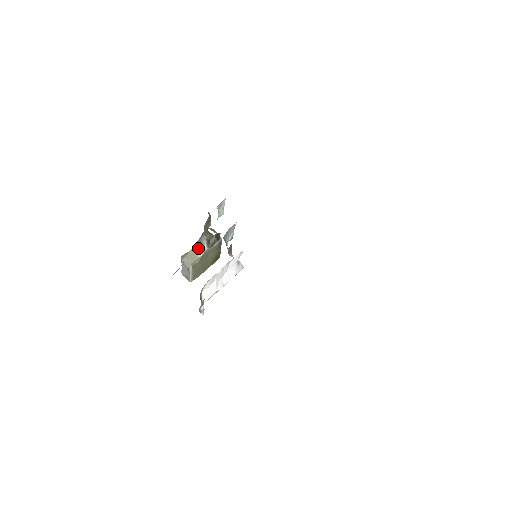
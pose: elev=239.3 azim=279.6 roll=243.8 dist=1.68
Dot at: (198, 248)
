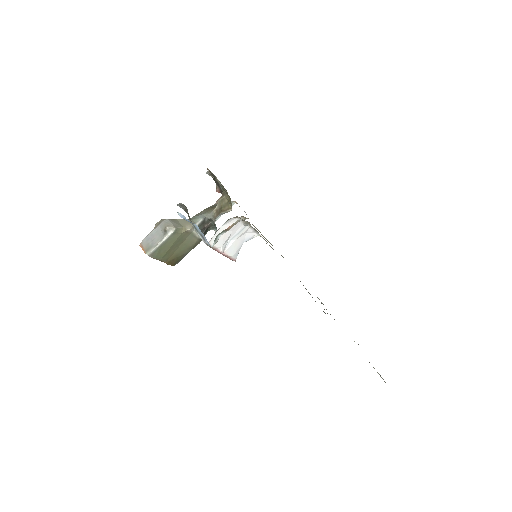
Dot at: occluded
